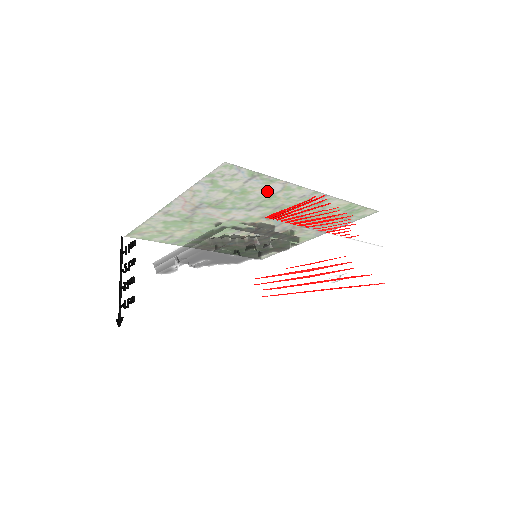
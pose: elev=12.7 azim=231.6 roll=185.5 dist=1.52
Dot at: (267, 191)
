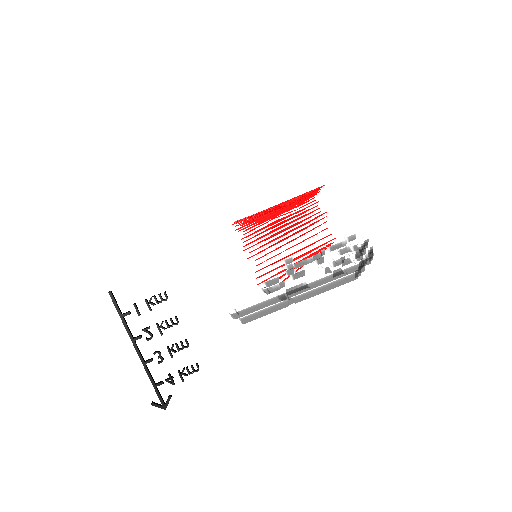
Dot at: occluded
